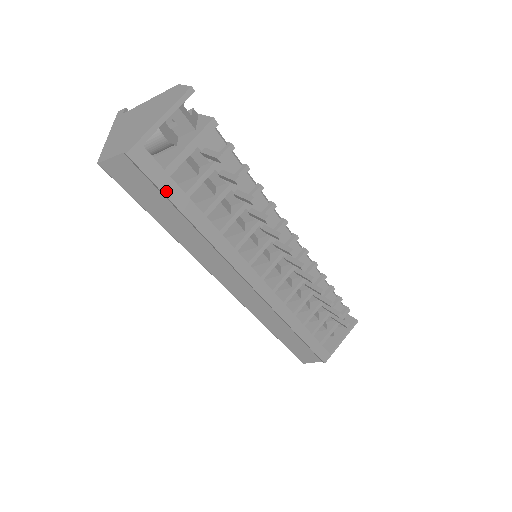
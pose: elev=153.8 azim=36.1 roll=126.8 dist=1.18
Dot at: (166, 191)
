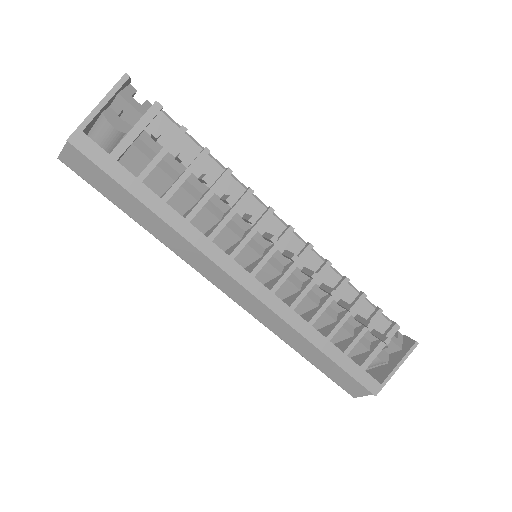
Dot at: (115, 176)
